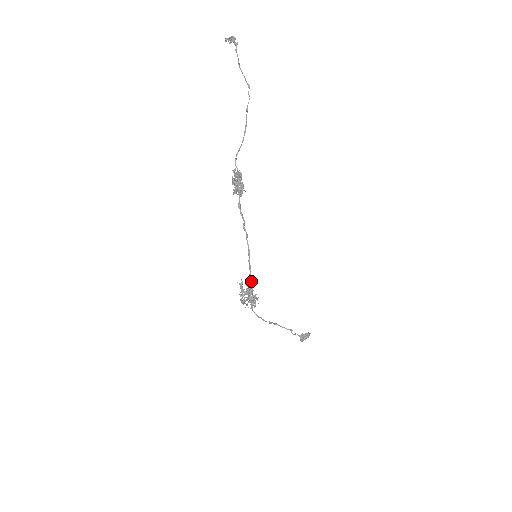
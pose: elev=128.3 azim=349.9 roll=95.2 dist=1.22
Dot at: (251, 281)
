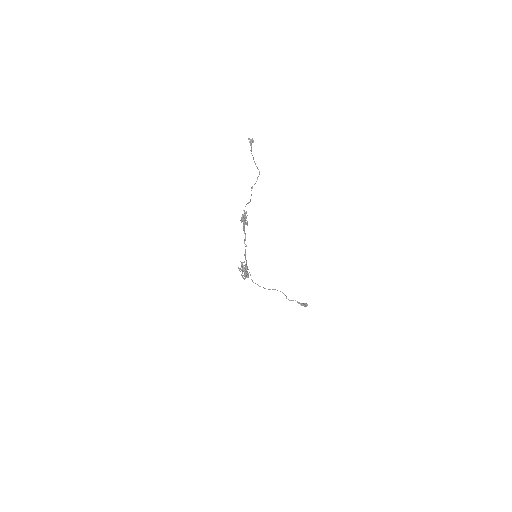
Dot at: occluded
